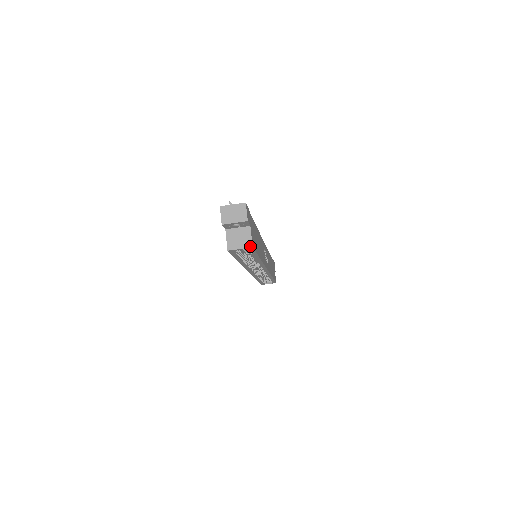
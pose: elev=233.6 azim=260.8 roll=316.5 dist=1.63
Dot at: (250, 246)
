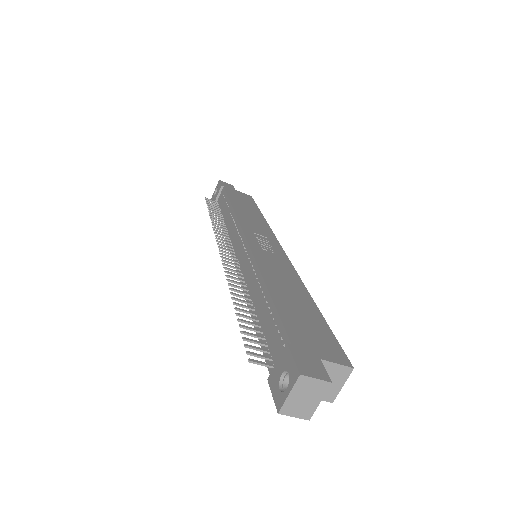
Dot at: (349, 371)
